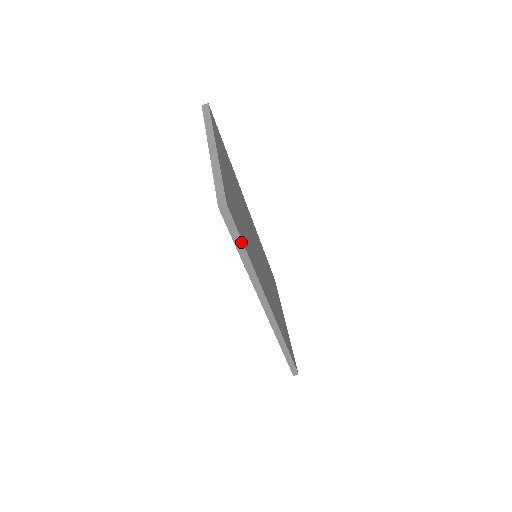
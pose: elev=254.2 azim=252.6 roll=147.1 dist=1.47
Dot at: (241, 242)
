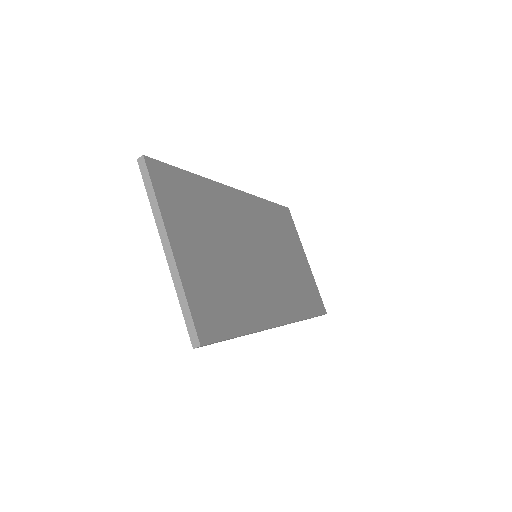
Dot at: occluded
